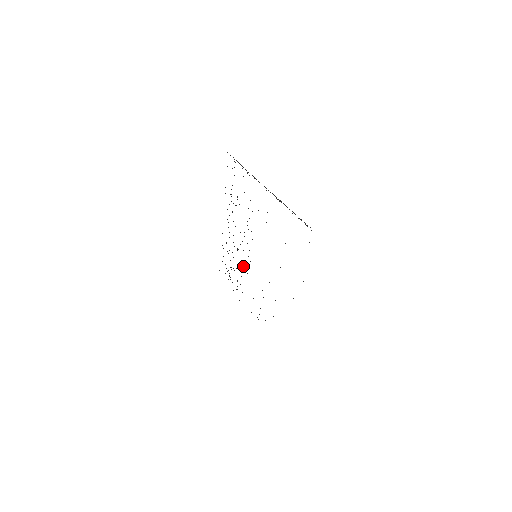
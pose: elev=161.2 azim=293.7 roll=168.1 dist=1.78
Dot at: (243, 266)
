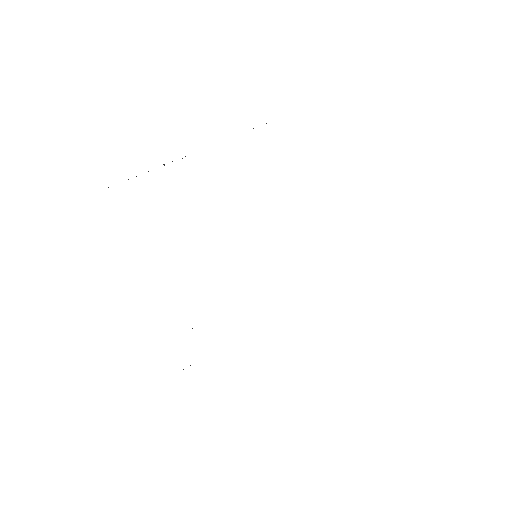
Dot at: occluded
